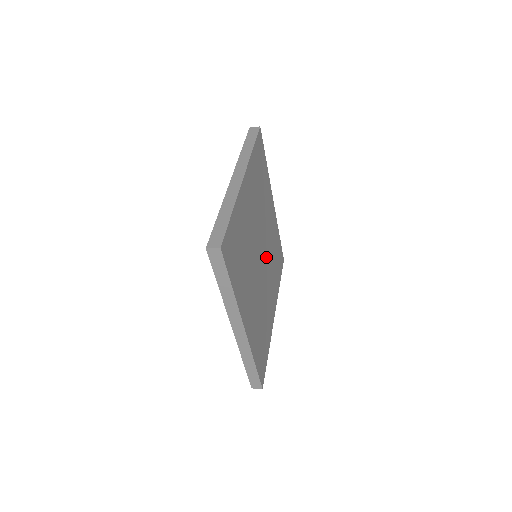
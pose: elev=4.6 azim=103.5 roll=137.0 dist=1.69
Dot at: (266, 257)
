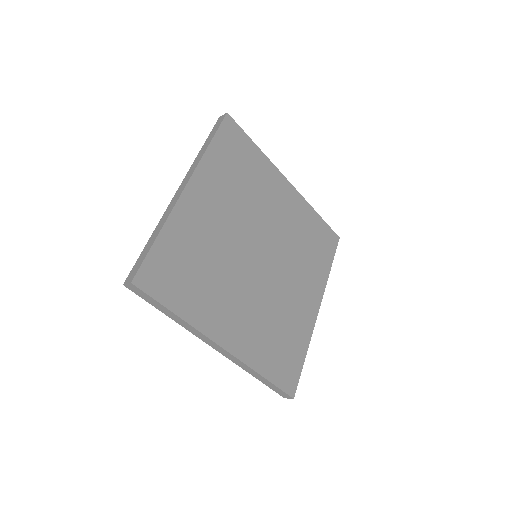
Dot at: (277, 251)
